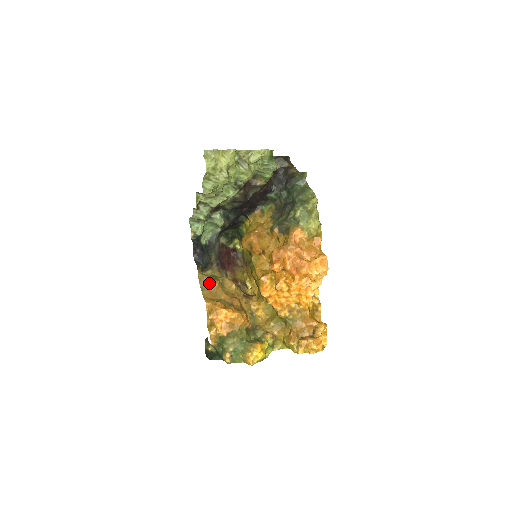
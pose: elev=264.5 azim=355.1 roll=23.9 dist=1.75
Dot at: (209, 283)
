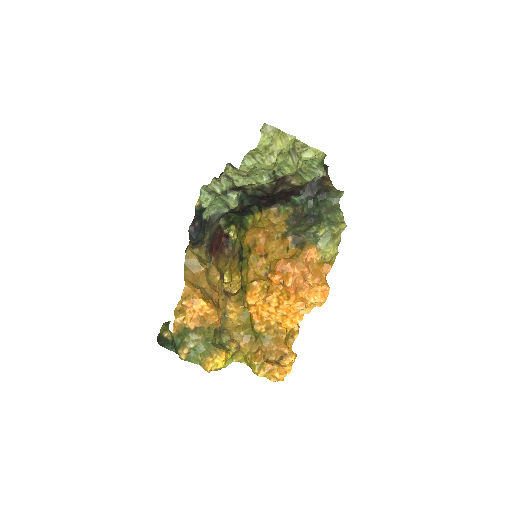
Dot at: (195, 264)
